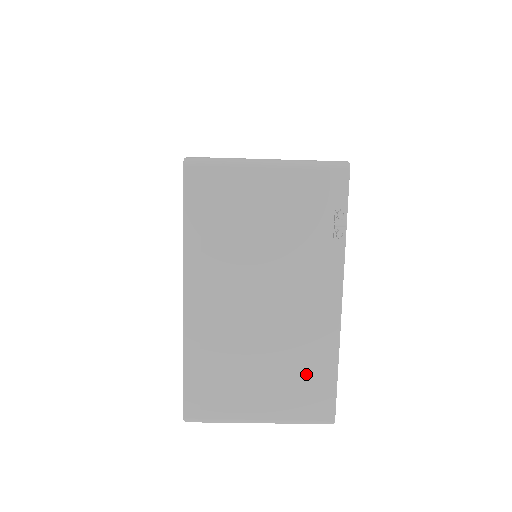
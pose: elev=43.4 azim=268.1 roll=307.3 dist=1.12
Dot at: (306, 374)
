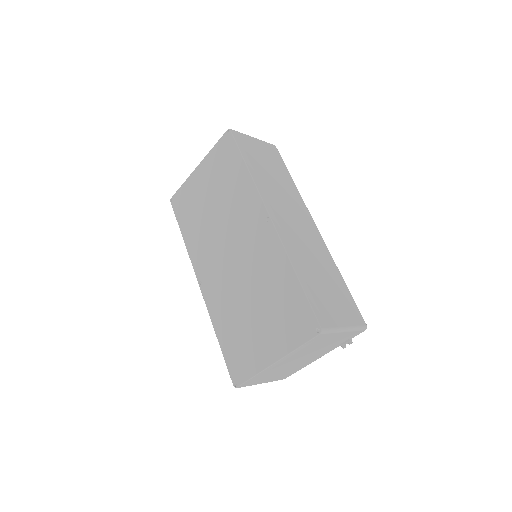
Dot at: (290, 372)
